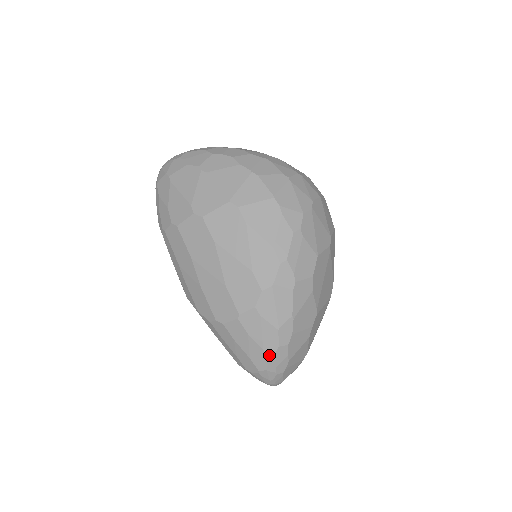
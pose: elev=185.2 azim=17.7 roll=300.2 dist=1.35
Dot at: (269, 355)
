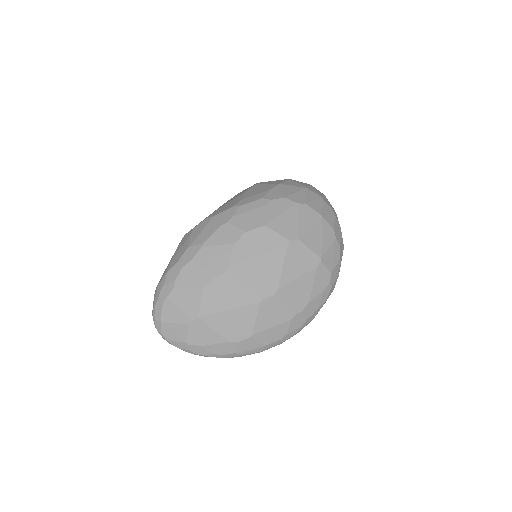
Dot at: (168, 269)
